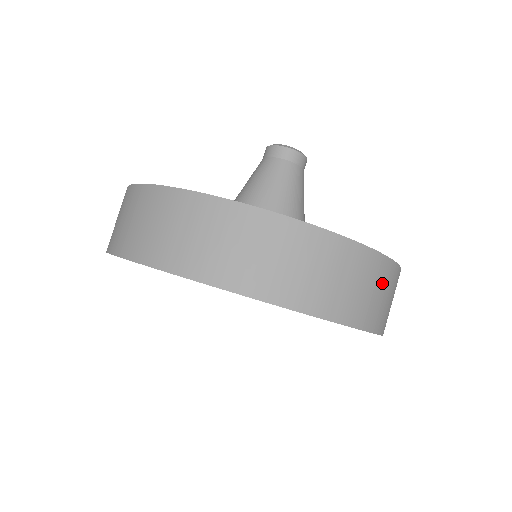
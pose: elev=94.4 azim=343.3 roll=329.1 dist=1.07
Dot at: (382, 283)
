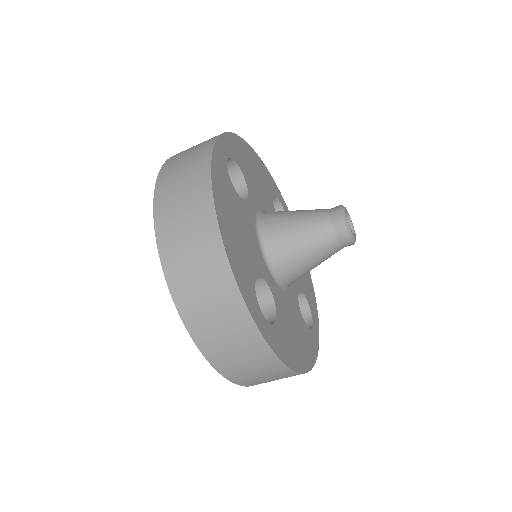
Dot at: (261, 367)
